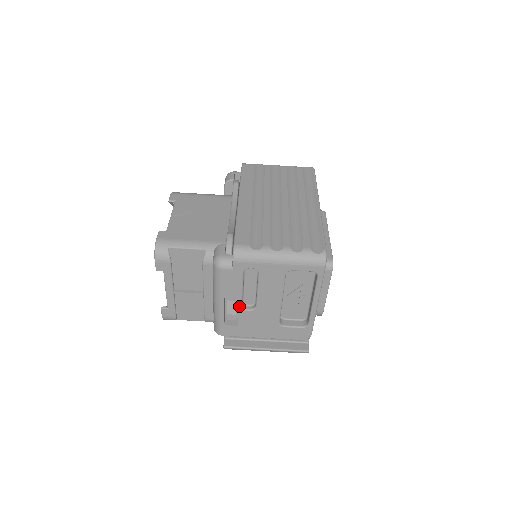
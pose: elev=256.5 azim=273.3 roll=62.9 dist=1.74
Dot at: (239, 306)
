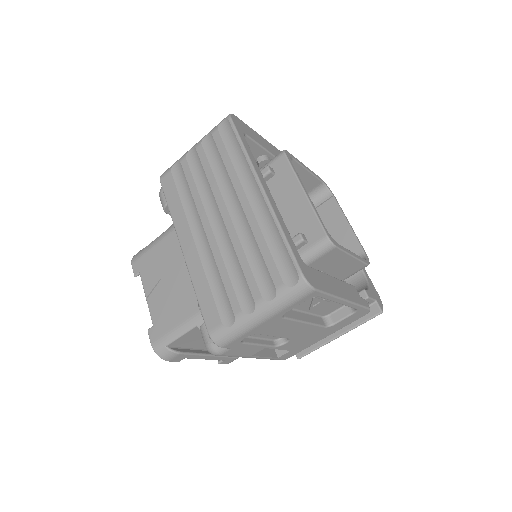
Dot at: (272, 348)
